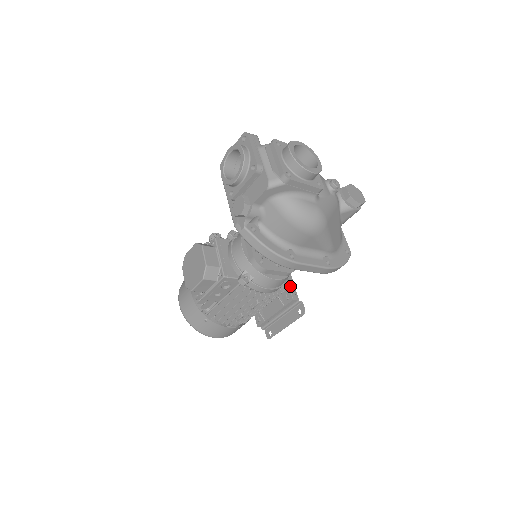
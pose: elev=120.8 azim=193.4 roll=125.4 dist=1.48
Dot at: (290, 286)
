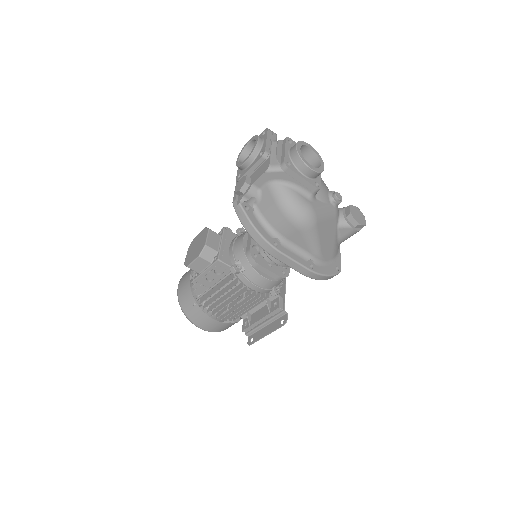
Dot at: occluded
